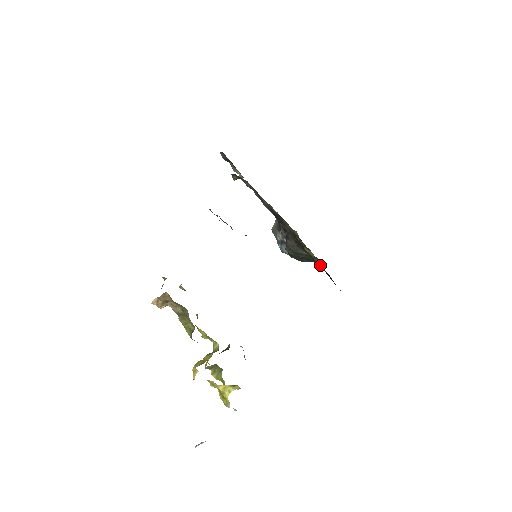
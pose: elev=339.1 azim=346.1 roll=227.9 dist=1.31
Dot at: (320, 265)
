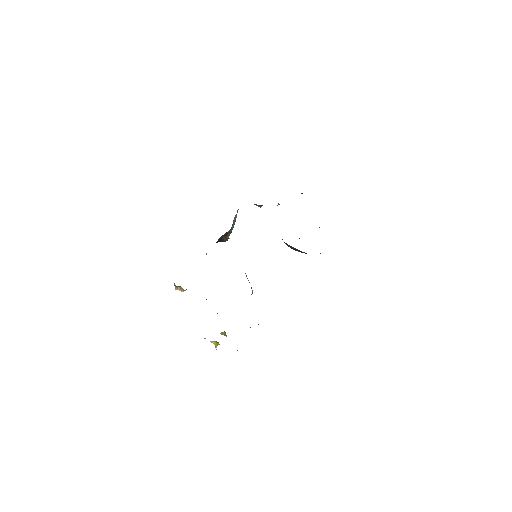
Dot at: occluded
